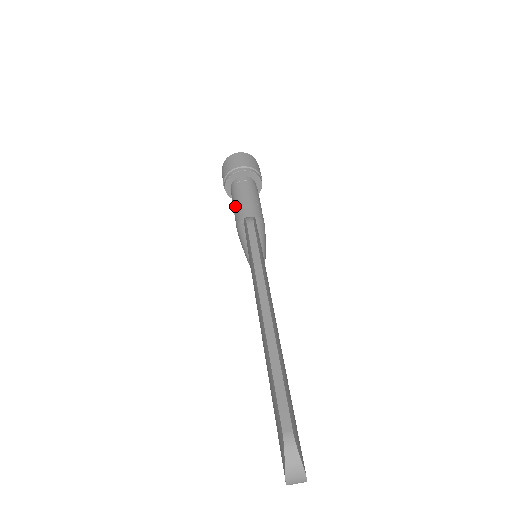
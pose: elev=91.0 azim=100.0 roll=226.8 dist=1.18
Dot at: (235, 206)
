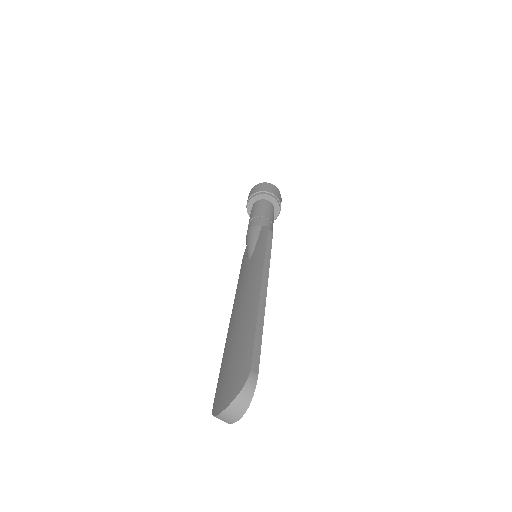
Dot at: (257, 214)
